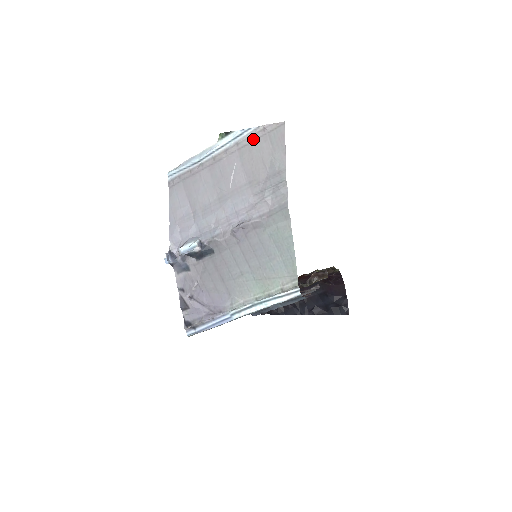
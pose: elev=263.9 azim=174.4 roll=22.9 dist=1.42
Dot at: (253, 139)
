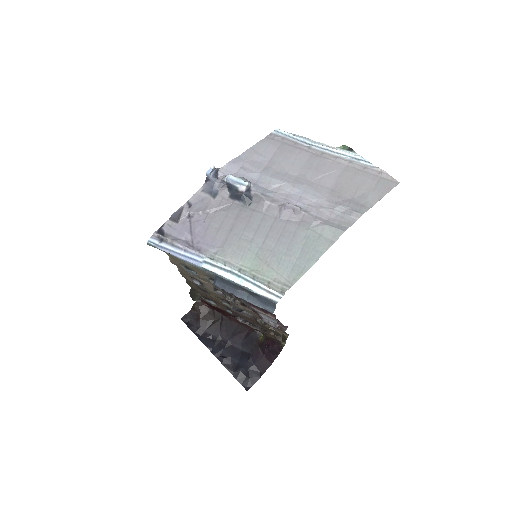
Dot at: (365, 170)
